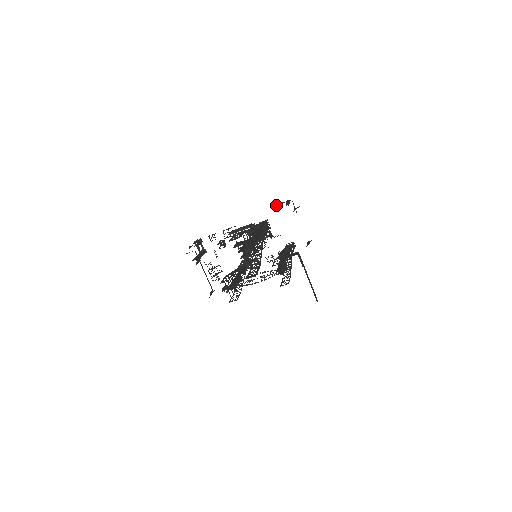
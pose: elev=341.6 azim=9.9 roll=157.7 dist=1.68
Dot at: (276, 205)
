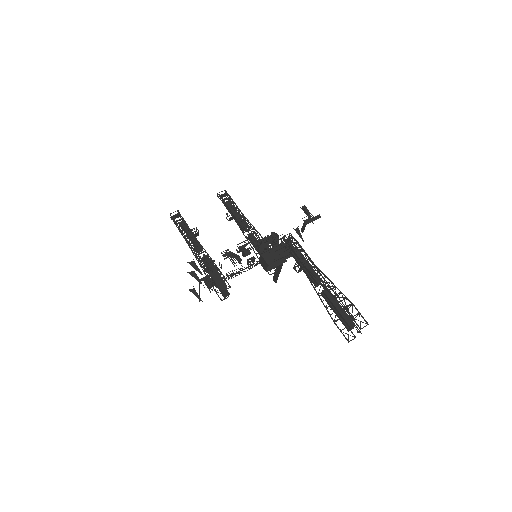
Dot at: (307, 223)
